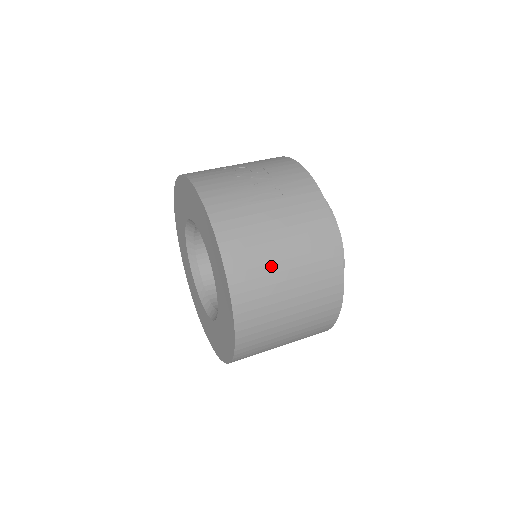
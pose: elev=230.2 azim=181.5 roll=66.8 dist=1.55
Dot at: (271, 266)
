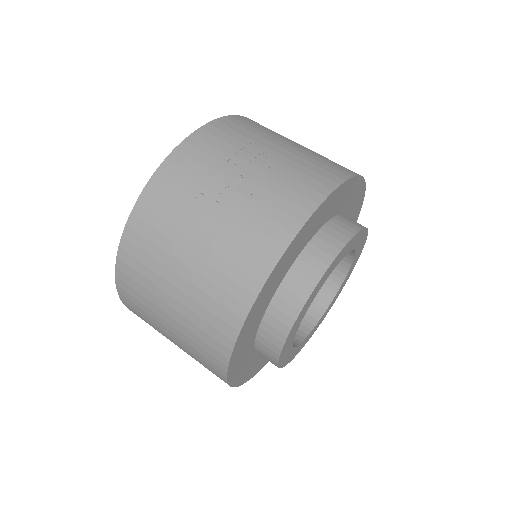
Dot at: (160, 278)
